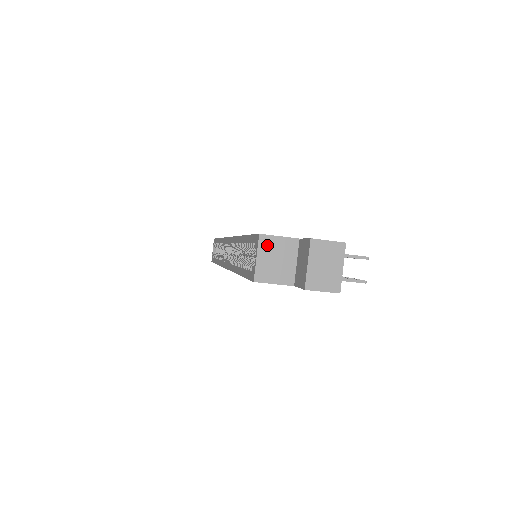
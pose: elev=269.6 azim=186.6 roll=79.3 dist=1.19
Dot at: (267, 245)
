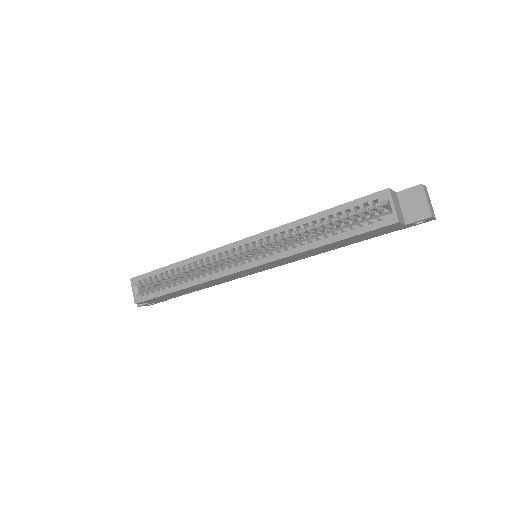
Dot at: (393, 196)
